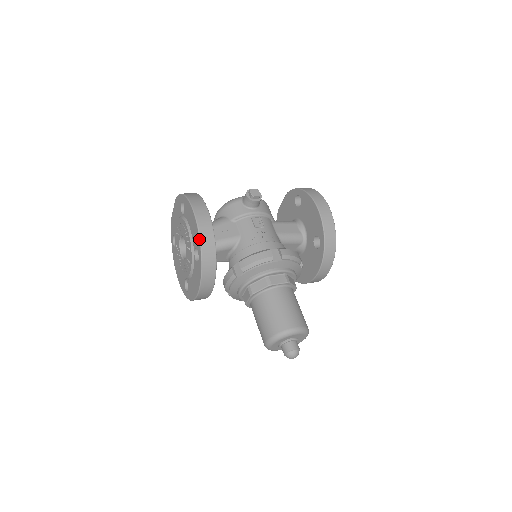
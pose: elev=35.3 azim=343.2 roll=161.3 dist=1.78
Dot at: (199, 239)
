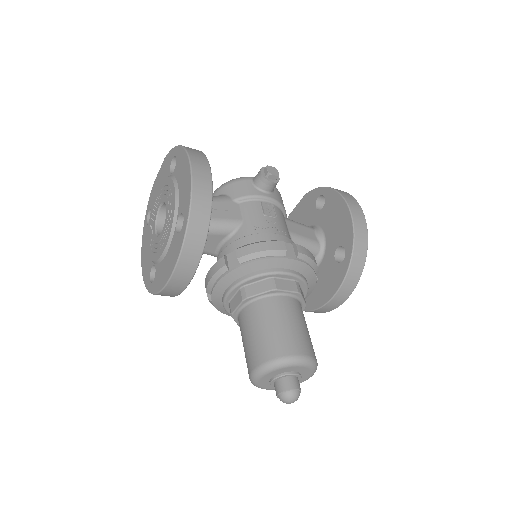
Dot at: (190, 197)
